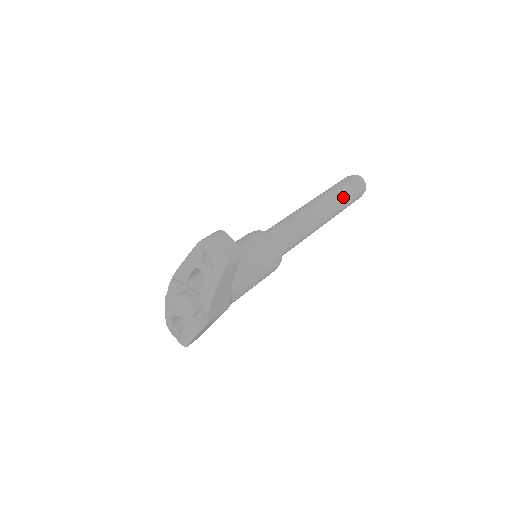
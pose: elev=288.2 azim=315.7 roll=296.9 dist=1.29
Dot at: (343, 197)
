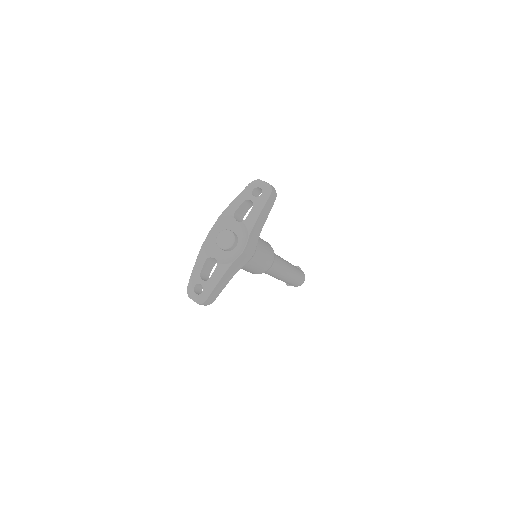
Dot at: (296, 268)
